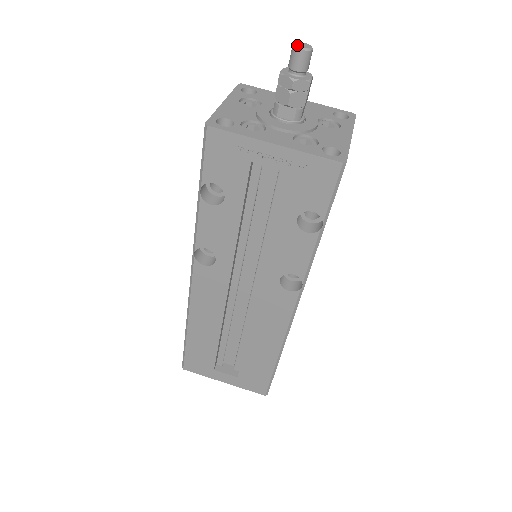
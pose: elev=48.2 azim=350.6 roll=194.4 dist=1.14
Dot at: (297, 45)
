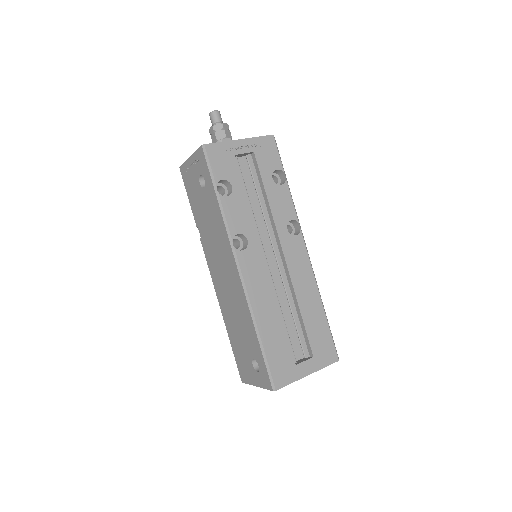
Dot at: (213, 111)
